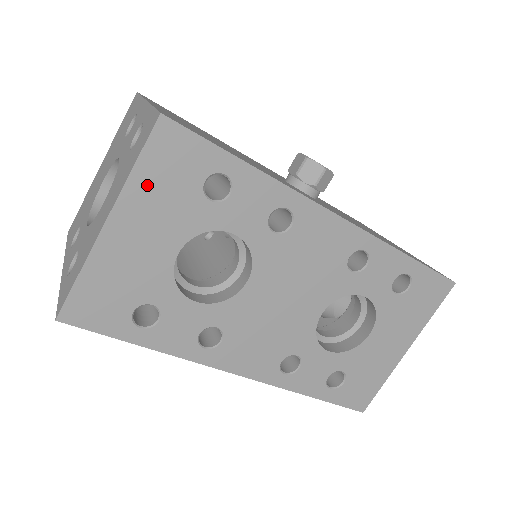
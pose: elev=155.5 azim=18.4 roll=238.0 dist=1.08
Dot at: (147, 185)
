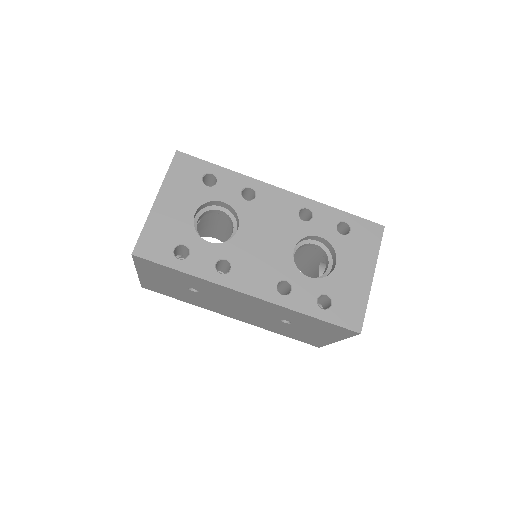
Dot at: (174, 181)
